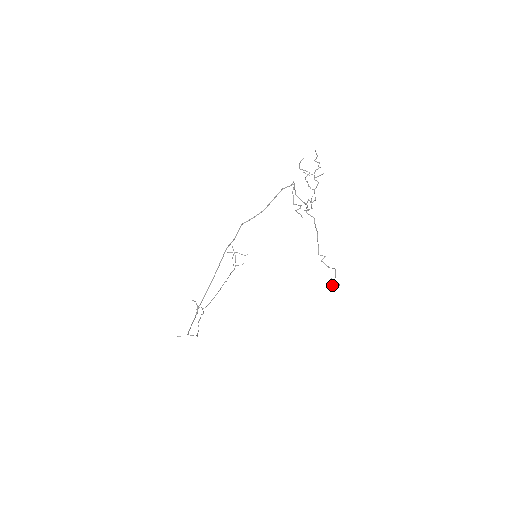
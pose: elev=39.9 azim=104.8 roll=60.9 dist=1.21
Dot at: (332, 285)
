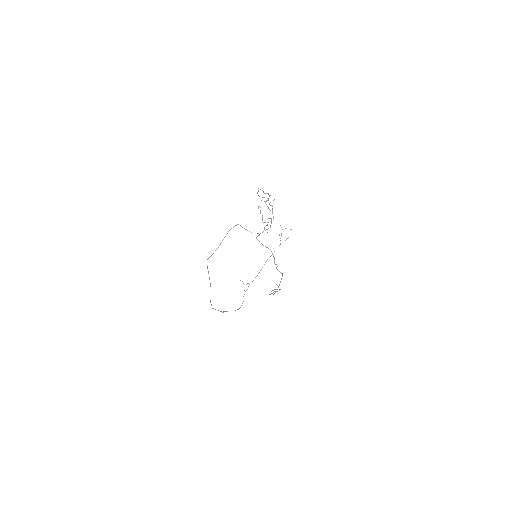
Dot at: (271, 293)
